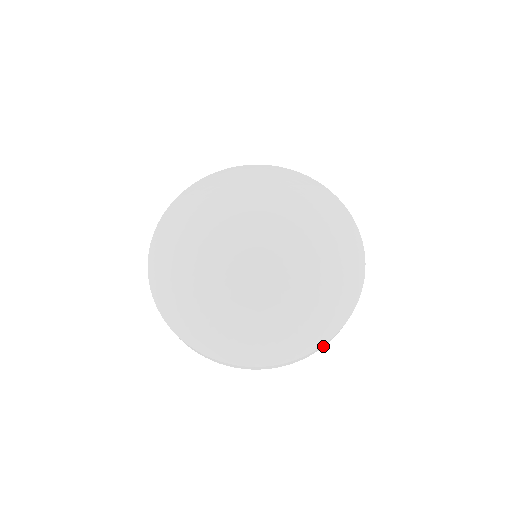
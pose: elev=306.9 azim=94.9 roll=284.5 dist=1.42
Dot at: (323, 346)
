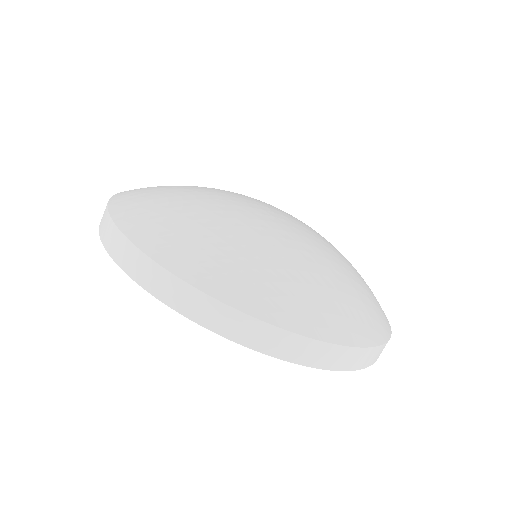
Dot at: (178, 304)
